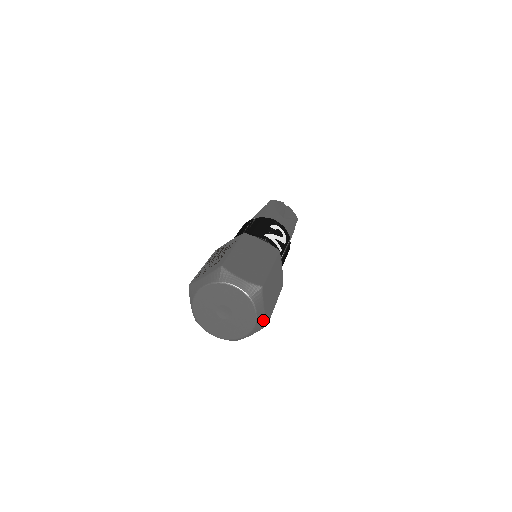
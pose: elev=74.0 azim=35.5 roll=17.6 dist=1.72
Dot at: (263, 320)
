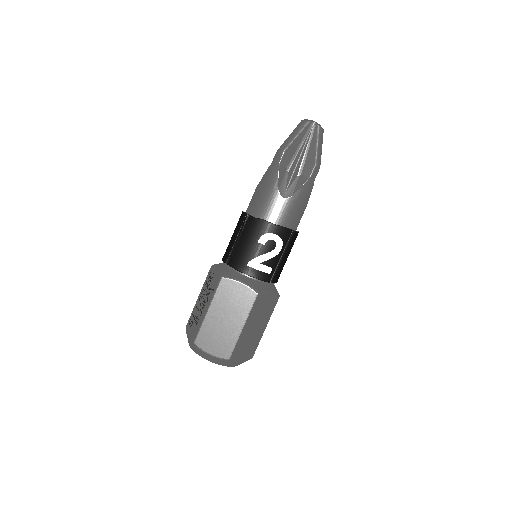
Dot at: occluded
